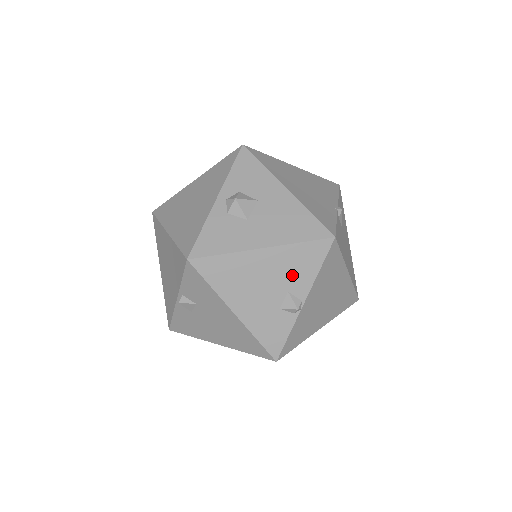
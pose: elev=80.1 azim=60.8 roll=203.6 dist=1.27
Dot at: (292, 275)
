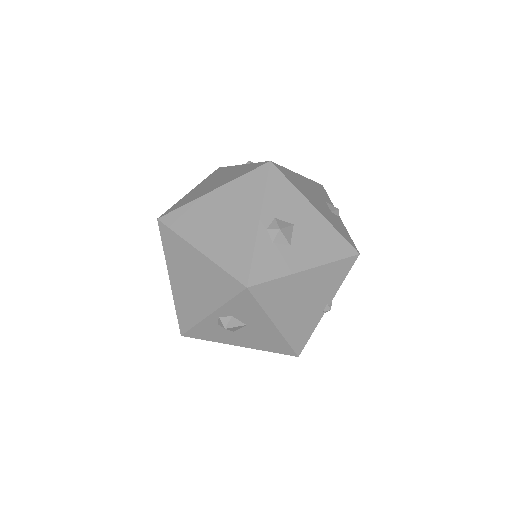
Dot at: occluded
